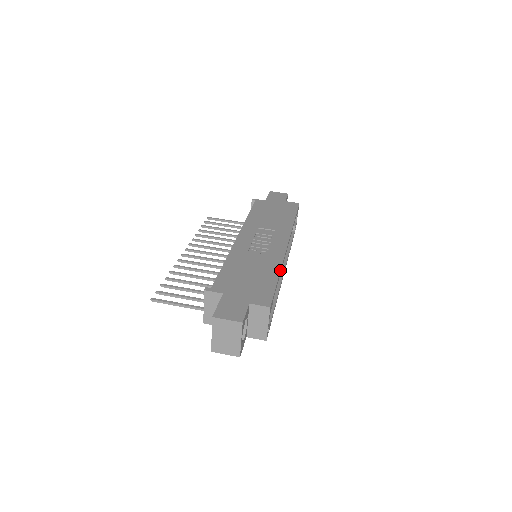
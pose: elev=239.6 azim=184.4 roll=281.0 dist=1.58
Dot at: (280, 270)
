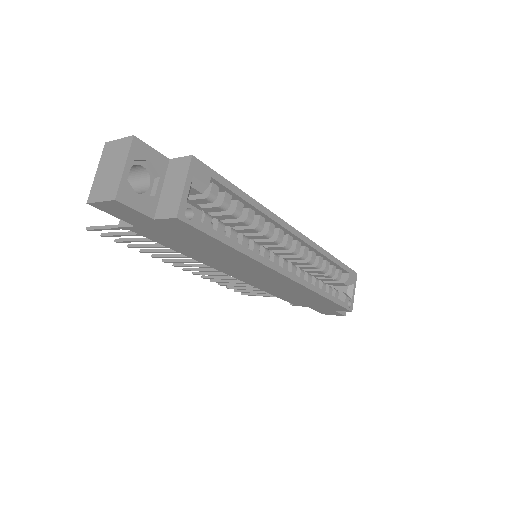
Dot at: (255, 200)
